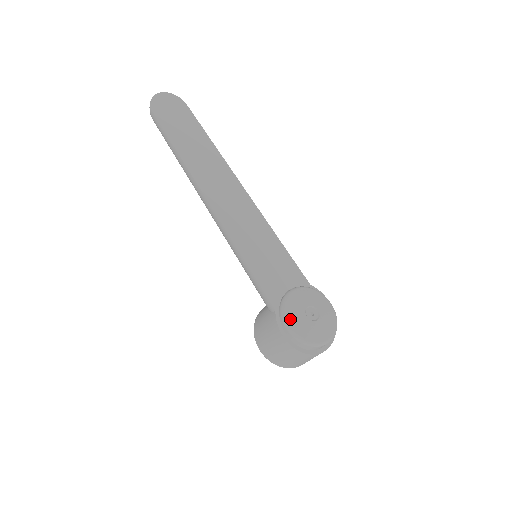
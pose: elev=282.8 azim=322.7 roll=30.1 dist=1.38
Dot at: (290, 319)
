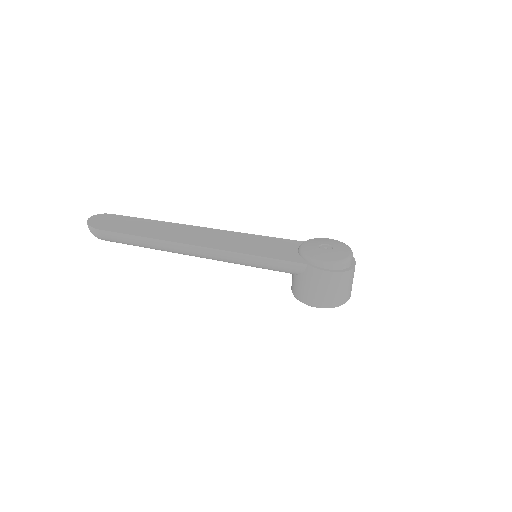
Dot at: (321, 259)
